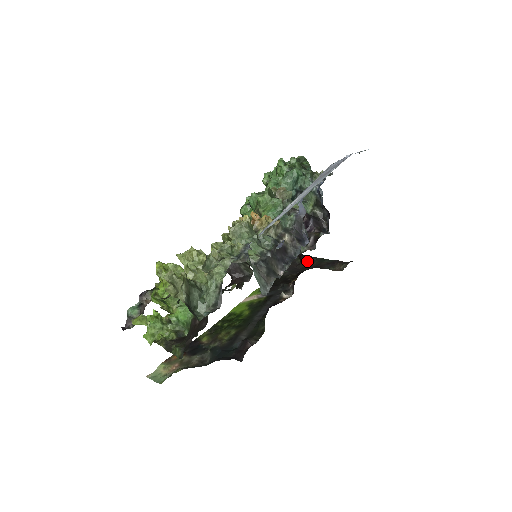
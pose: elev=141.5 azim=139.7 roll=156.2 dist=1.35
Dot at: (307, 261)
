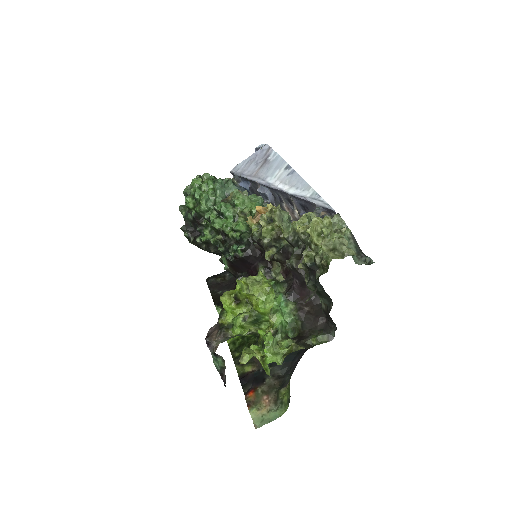
Dot at: (226, 276)
